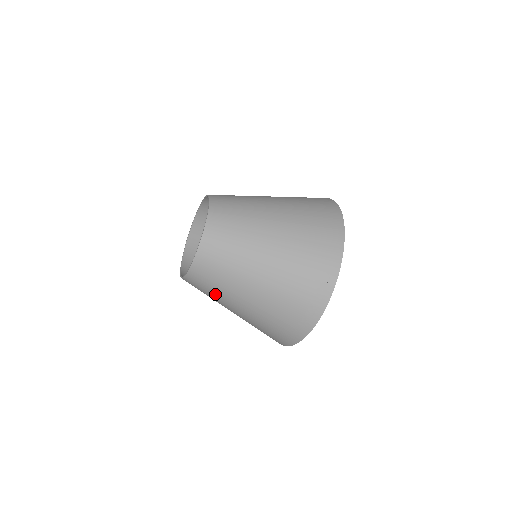
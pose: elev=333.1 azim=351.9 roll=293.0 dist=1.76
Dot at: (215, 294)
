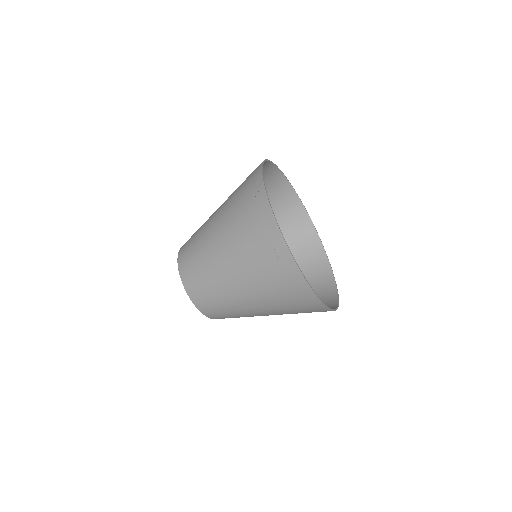
Dot at: (216, 293)
